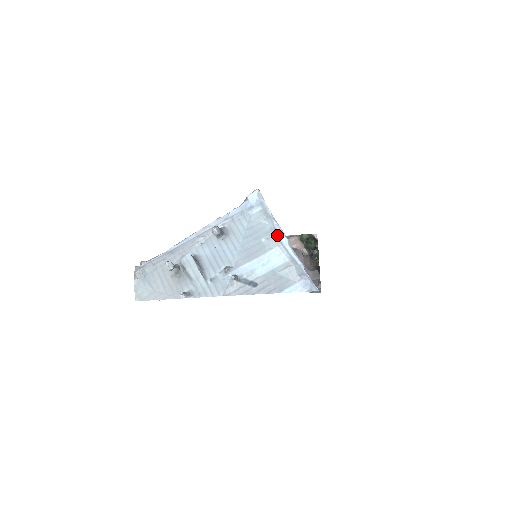
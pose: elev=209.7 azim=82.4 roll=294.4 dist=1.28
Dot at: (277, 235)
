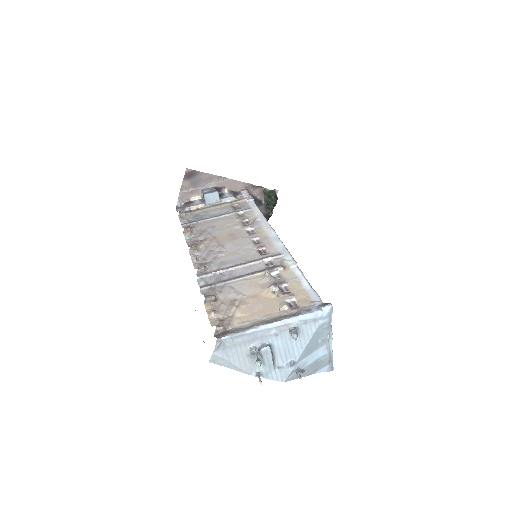
Dot at: (329, 338)
